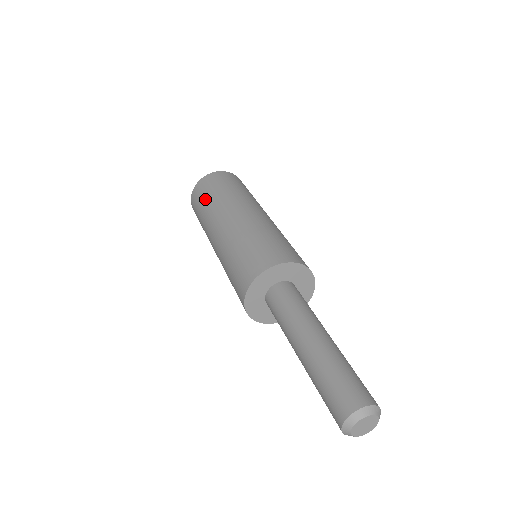
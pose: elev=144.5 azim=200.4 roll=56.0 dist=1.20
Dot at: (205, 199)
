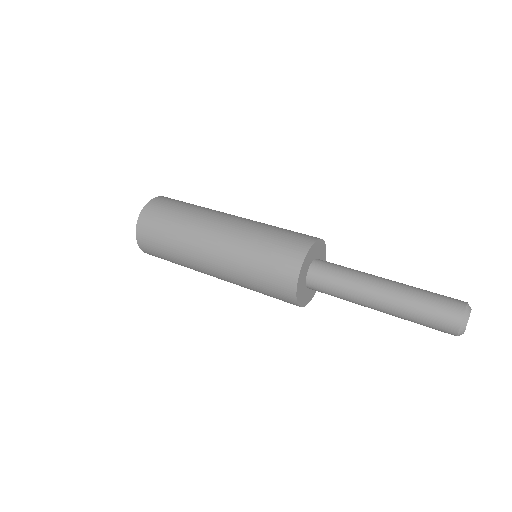
Dot at: (168, 225)
